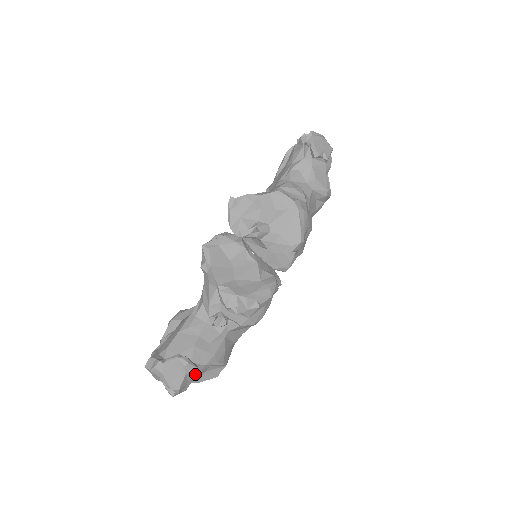
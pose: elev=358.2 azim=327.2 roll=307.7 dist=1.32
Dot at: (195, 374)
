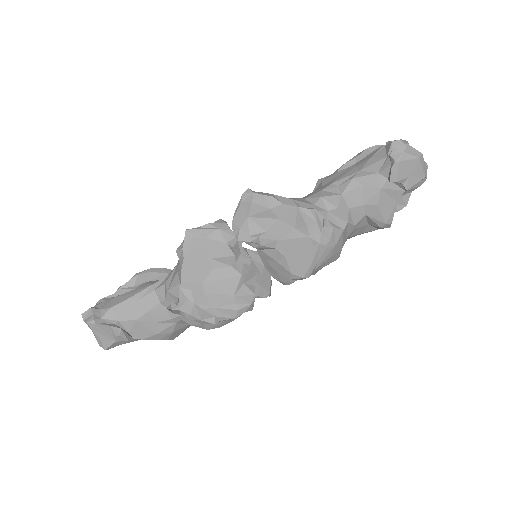
Dot at: (130, 341)
